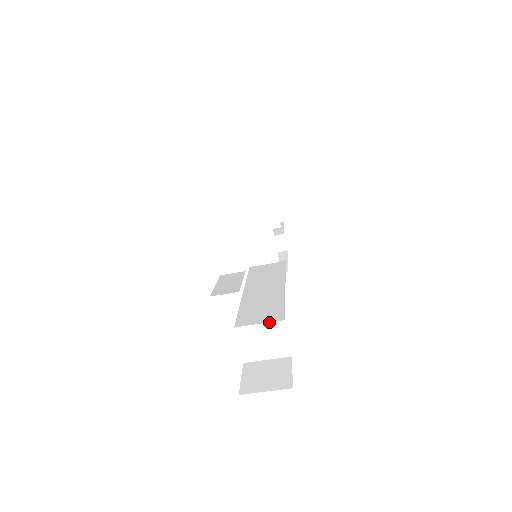
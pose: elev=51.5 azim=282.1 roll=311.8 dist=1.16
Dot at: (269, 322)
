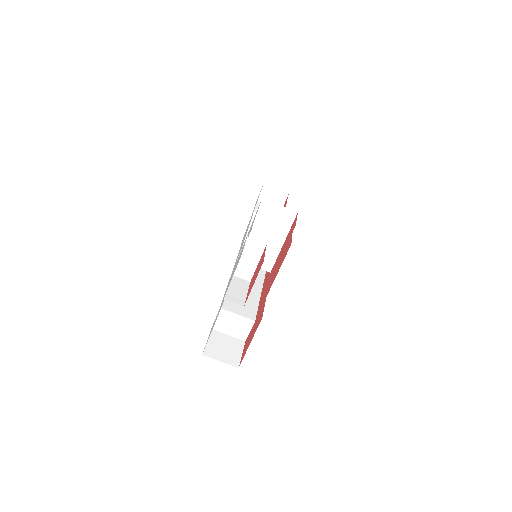
Dot at: (245, 317)
